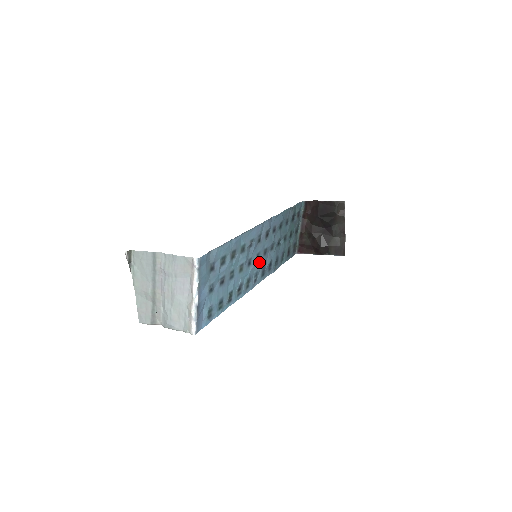
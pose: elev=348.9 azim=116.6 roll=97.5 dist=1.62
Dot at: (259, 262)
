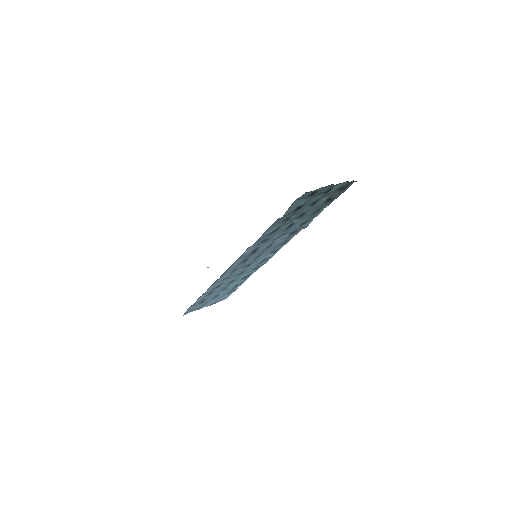
Dot at: (266, 251)
